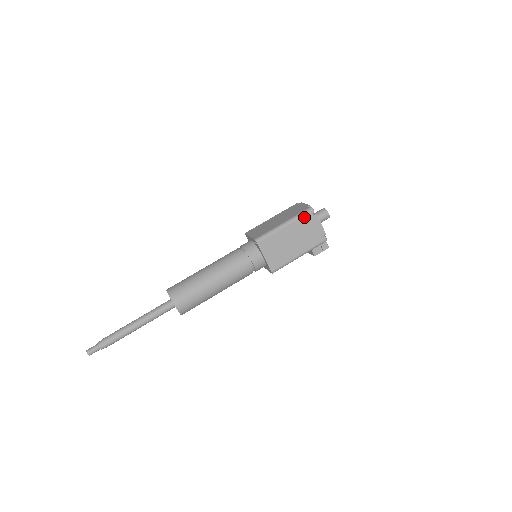
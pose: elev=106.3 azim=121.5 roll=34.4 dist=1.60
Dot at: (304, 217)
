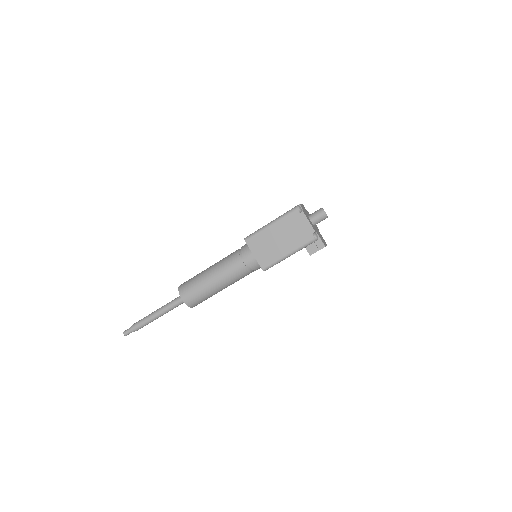
Dot at: (290, 215)
